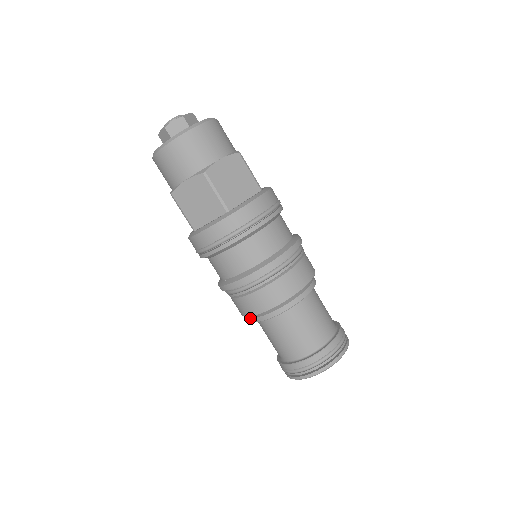
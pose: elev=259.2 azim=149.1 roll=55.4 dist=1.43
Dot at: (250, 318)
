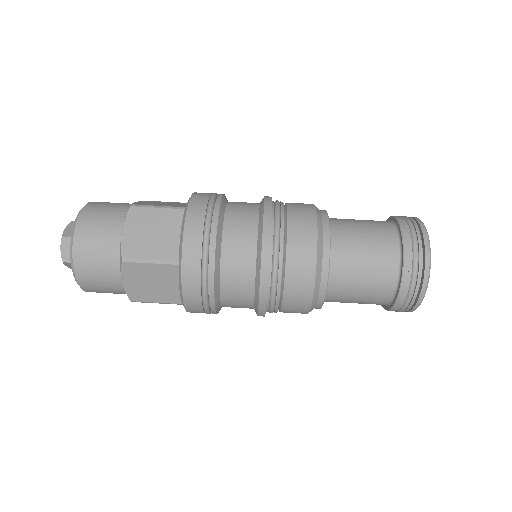
Dot at: occluded
